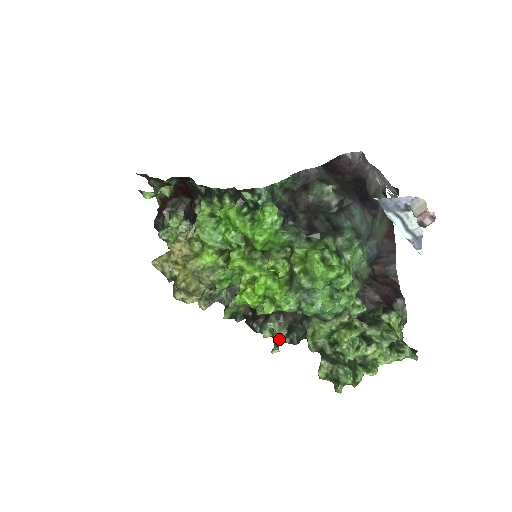
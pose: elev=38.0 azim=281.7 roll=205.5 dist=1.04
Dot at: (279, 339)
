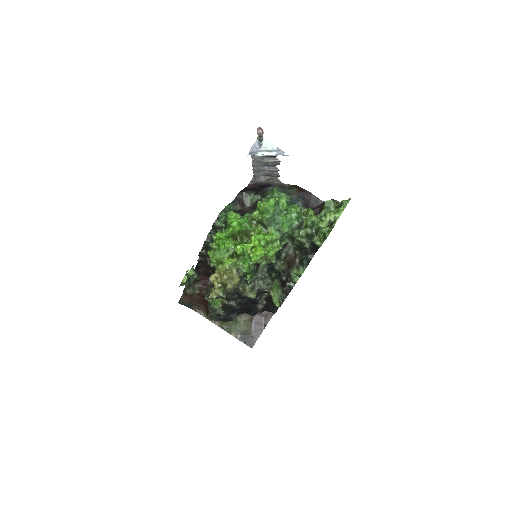
Dot at: (301, 272)
